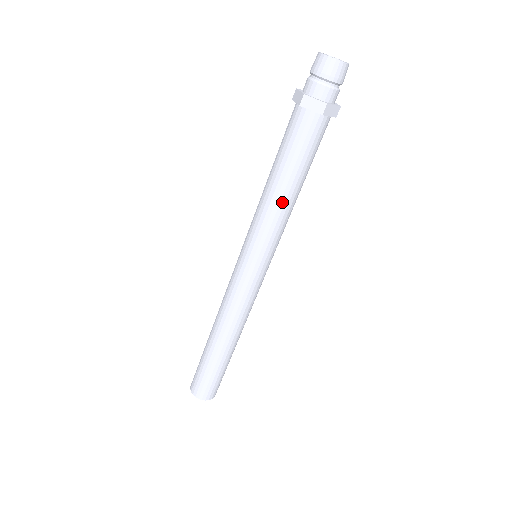
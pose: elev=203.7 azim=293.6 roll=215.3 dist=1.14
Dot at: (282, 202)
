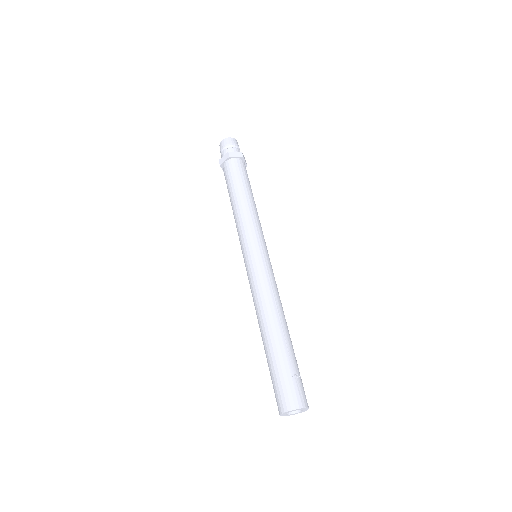
Dot at: (240, 207)
